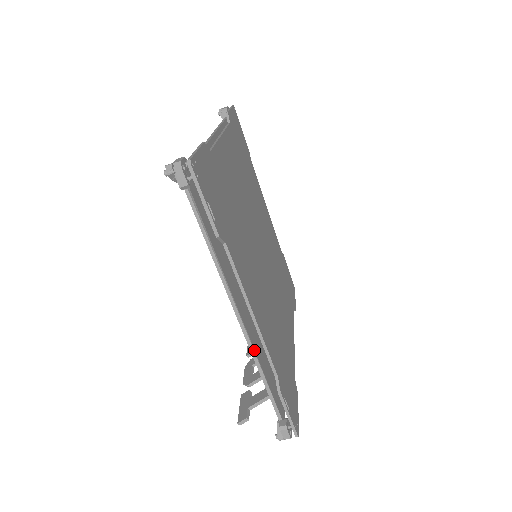
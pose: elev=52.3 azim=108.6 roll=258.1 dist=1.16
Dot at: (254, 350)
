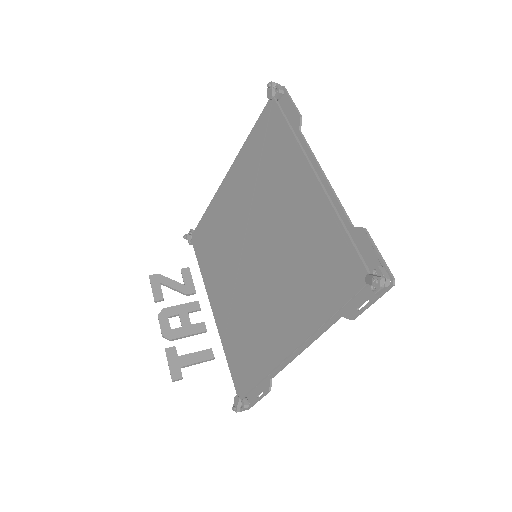
Dot at: (278, 366)
